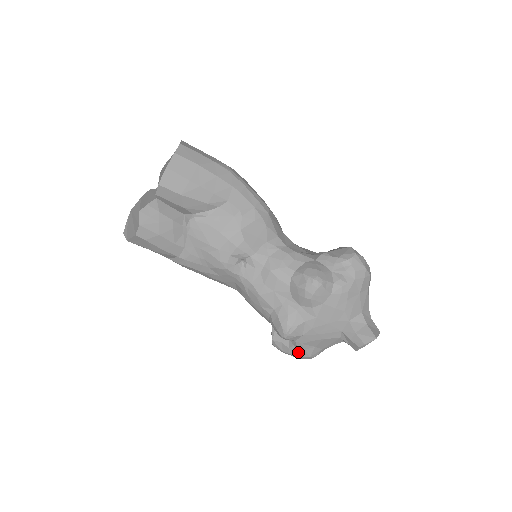
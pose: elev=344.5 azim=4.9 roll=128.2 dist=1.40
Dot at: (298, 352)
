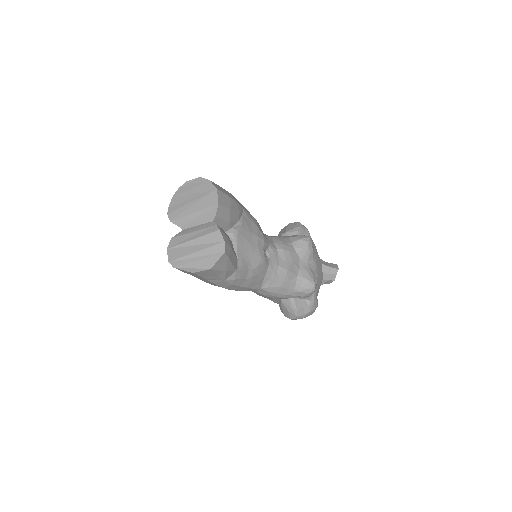
Dot at: (314, 305)
